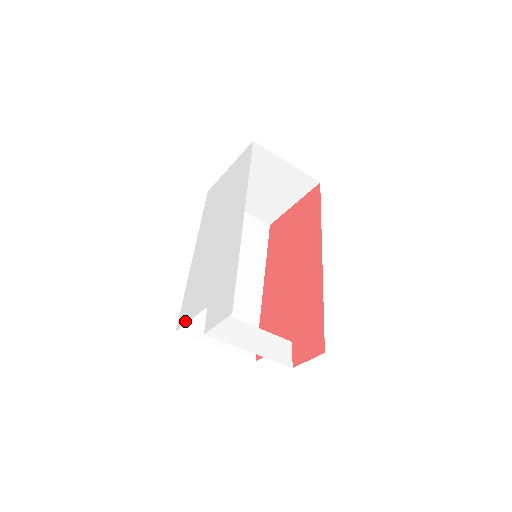
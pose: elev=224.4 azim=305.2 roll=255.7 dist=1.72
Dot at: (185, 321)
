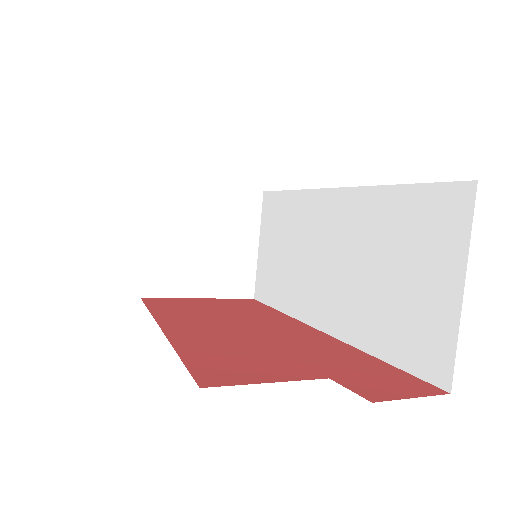
Dot at: occluded
